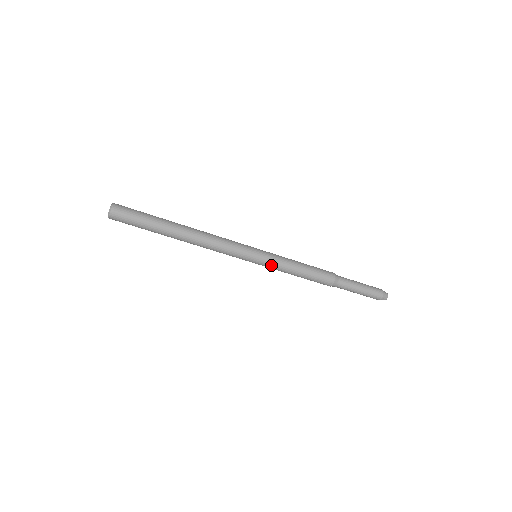
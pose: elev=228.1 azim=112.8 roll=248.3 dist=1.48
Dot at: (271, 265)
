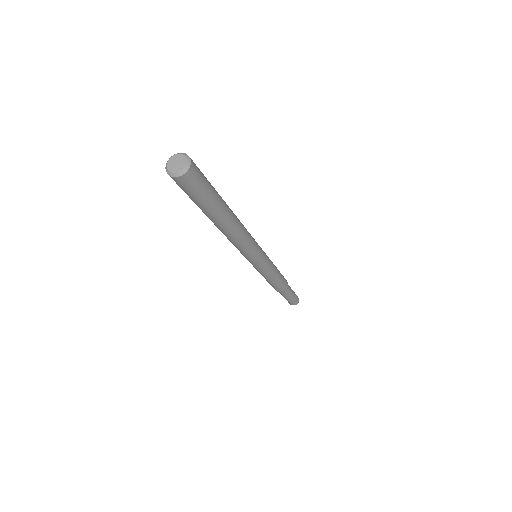
Dot at: (267, 268)
